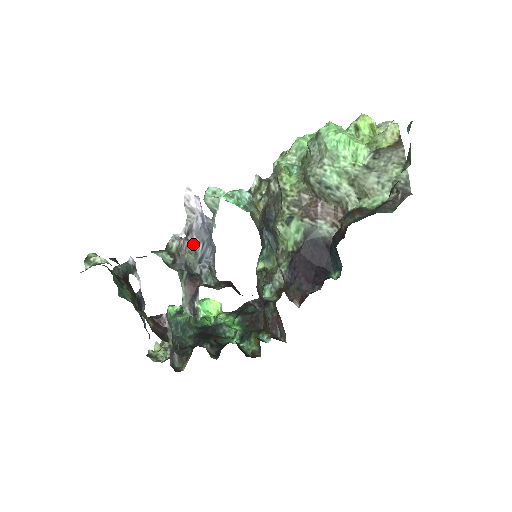
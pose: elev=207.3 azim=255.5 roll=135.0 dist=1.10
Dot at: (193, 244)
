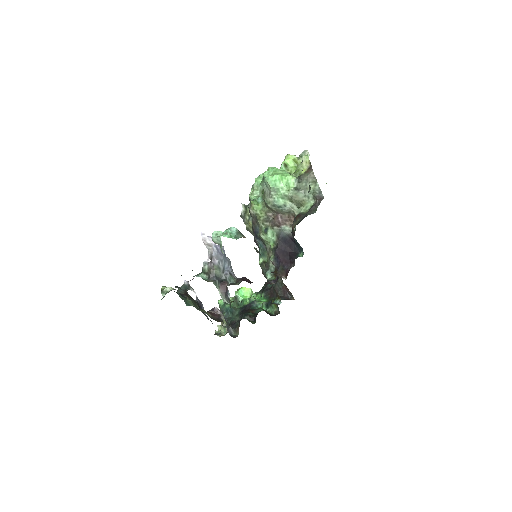
Dot at: (216, 264)
